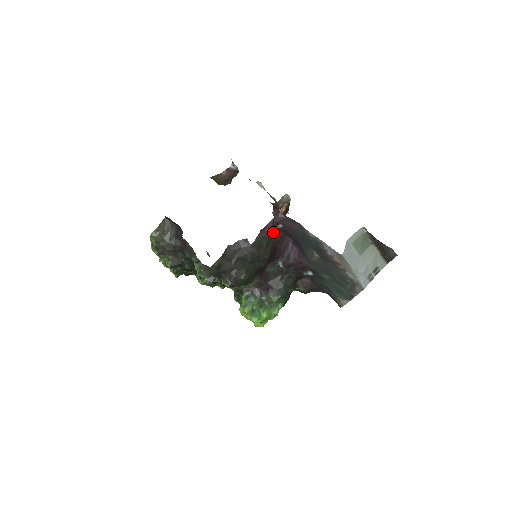
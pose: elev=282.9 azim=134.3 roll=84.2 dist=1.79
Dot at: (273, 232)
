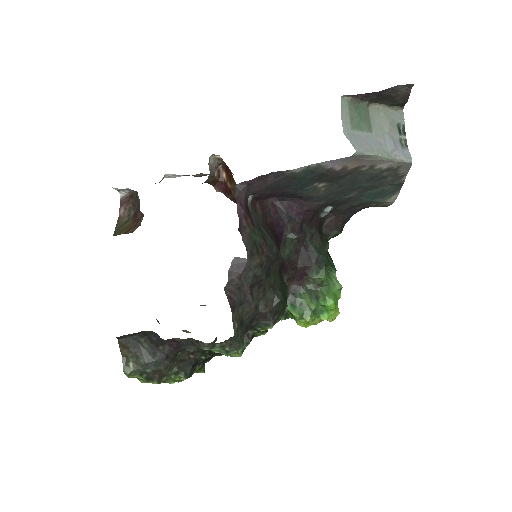
Dot at: (250, 214)
